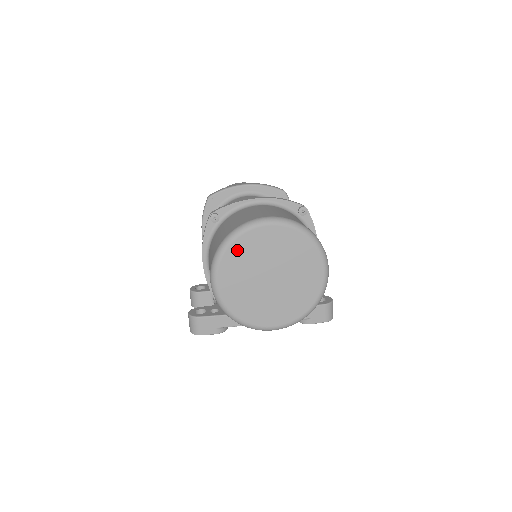
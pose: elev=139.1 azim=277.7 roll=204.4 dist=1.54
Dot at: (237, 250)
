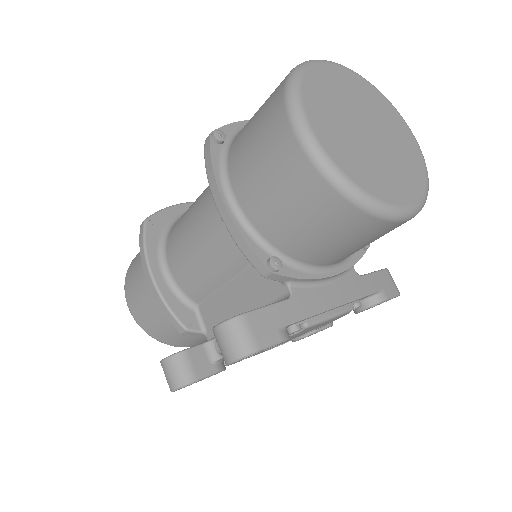
Dot at: (314, 86)
